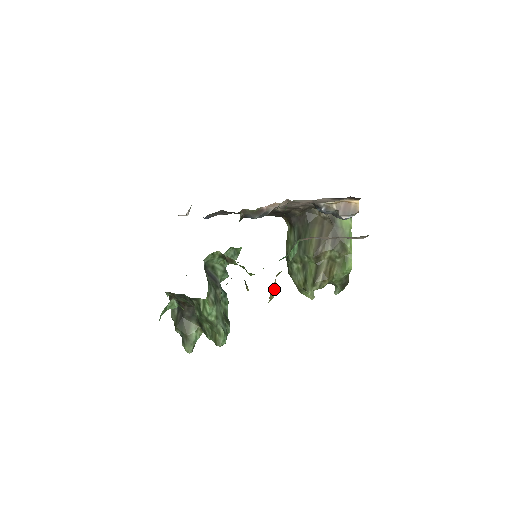
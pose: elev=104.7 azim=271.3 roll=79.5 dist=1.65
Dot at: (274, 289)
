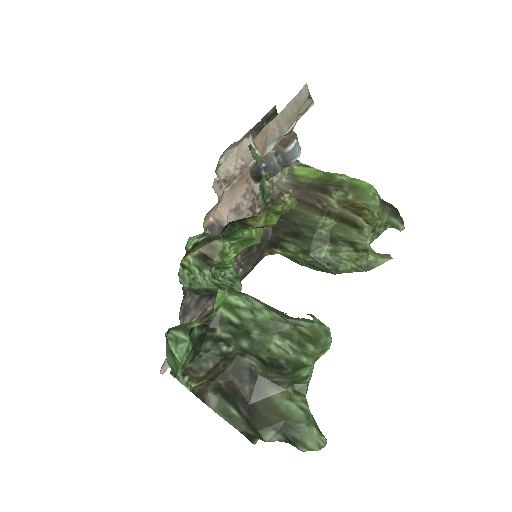
Dot at: (282, 189)
